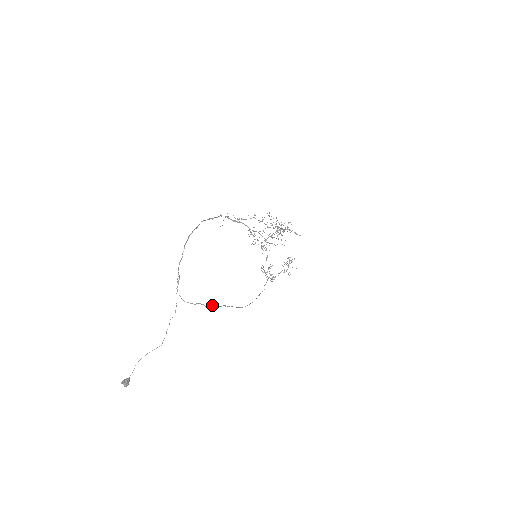
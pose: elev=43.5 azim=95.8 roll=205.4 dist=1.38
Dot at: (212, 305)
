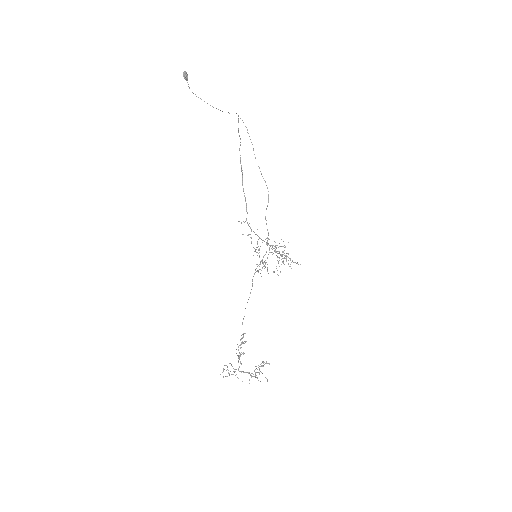
Dot at: (251, 142)
